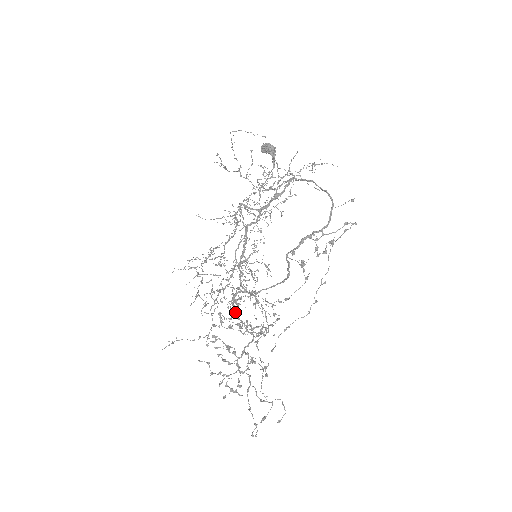
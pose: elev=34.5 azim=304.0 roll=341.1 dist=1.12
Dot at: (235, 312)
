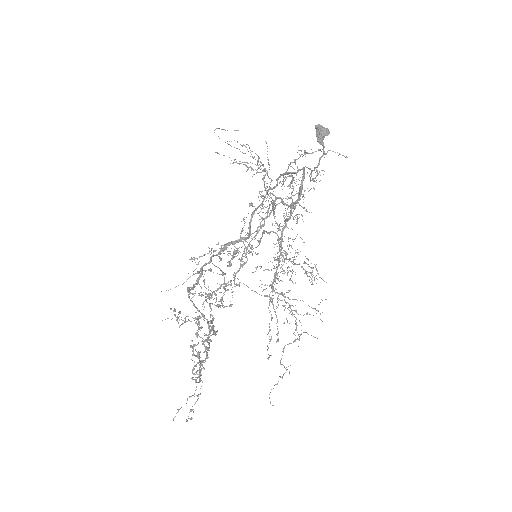
Dot at: (194, 305)
